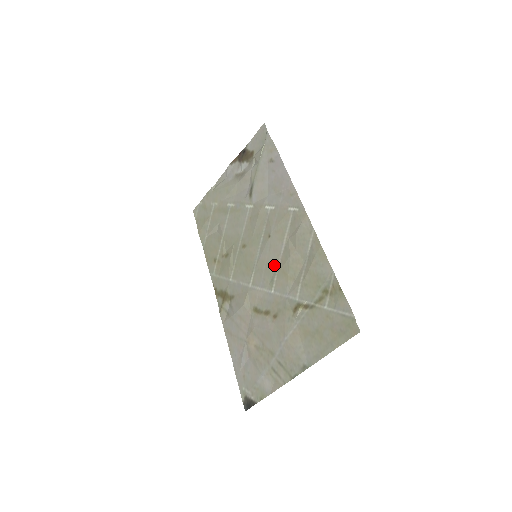
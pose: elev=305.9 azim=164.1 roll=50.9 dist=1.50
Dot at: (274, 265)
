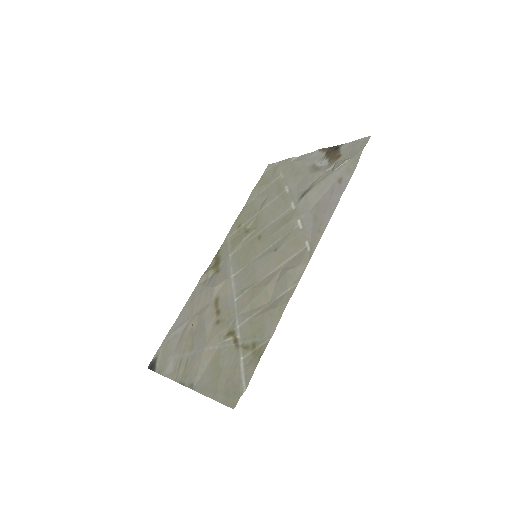
Dot at: (255, 279)
